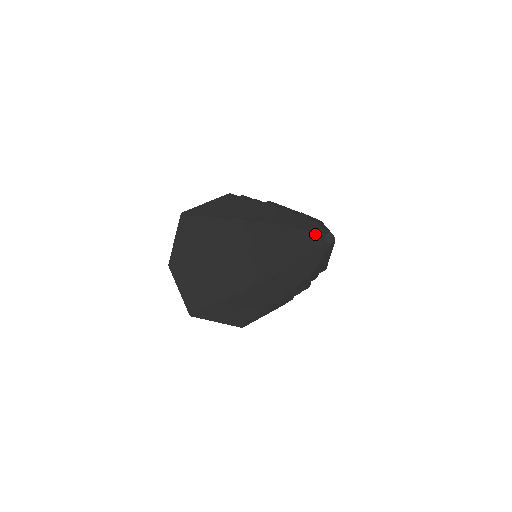
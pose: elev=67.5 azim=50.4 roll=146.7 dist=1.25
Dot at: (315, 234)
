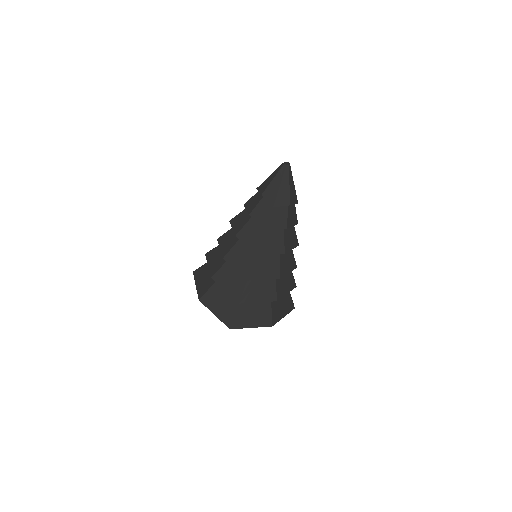
Dot at: (278, 168)
